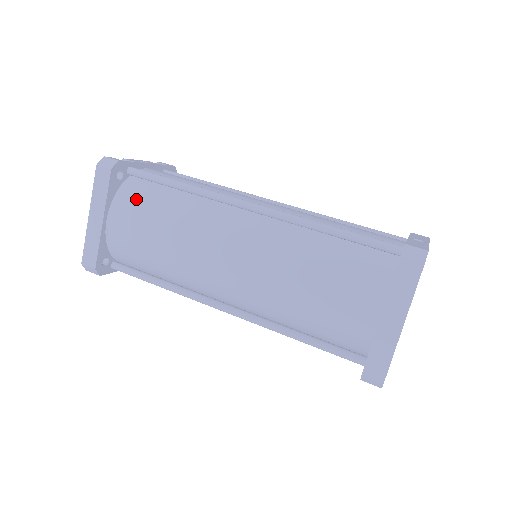
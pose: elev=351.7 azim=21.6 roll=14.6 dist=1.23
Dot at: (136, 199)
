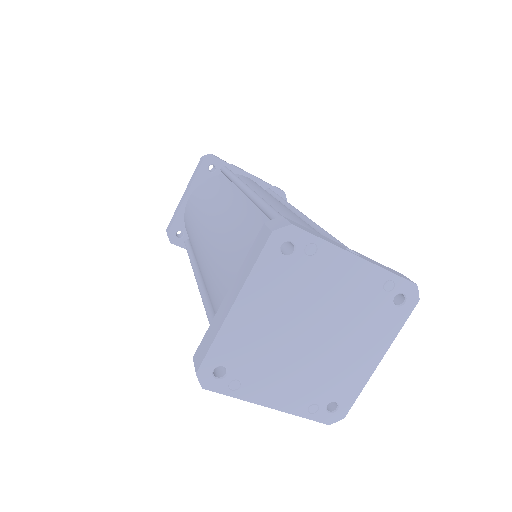
Dot at: (207, 185)
